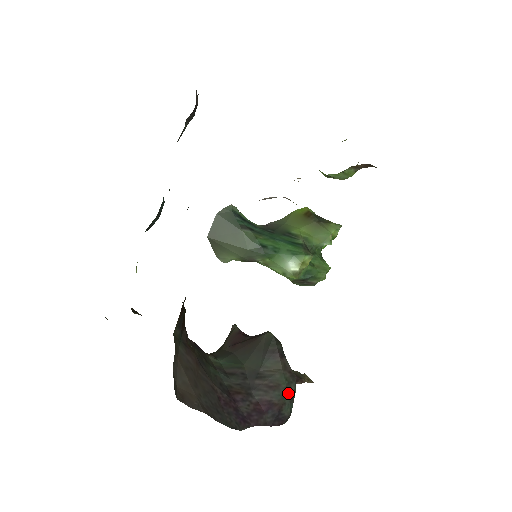
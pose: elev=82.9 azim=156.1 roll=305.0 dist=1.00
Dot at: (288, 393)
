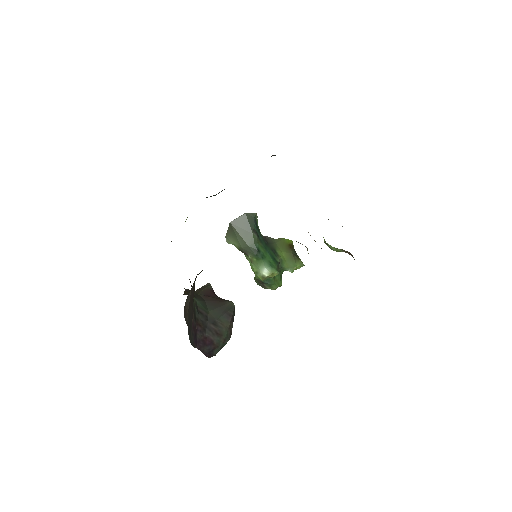
Dot at: (223, 342)
